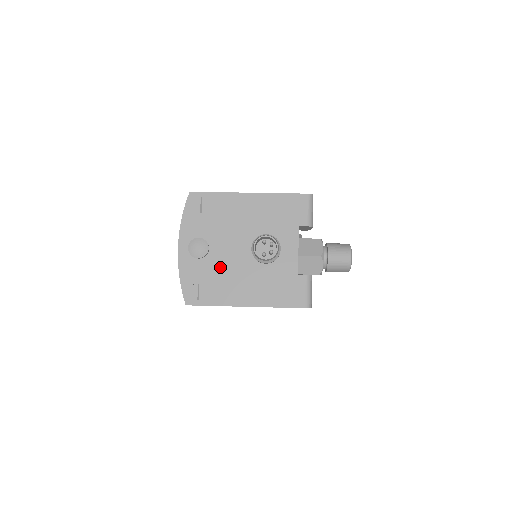
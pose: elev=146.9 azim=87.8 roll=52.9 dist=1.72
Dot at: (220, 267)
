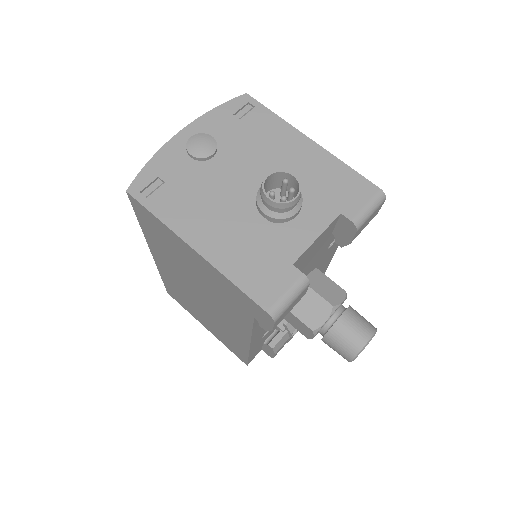
Dot at: (206, 184)
